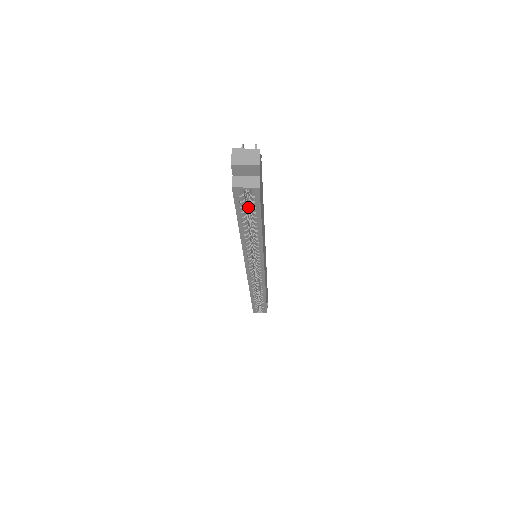
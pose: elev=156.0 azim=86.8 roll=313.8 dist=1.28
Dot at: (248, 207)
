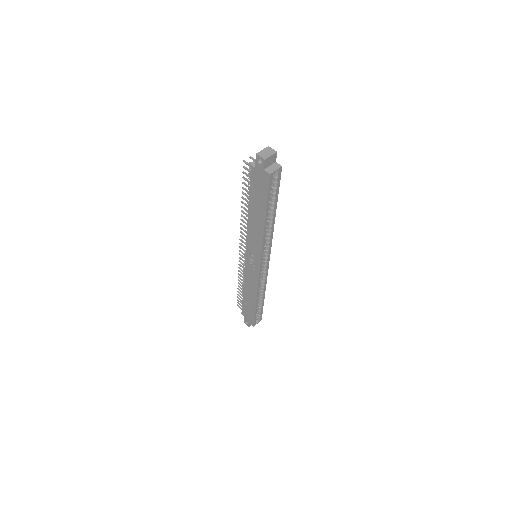
Dot at: occluded
